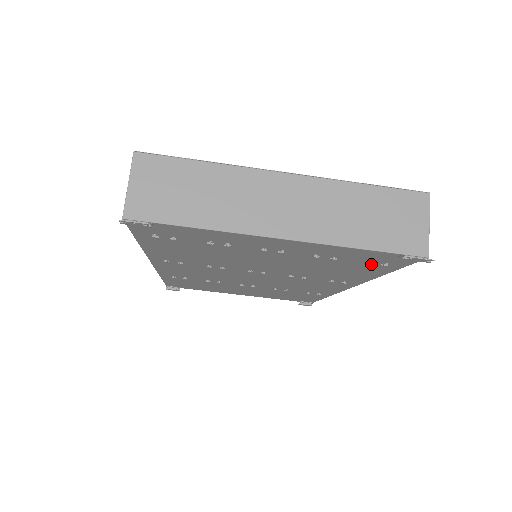
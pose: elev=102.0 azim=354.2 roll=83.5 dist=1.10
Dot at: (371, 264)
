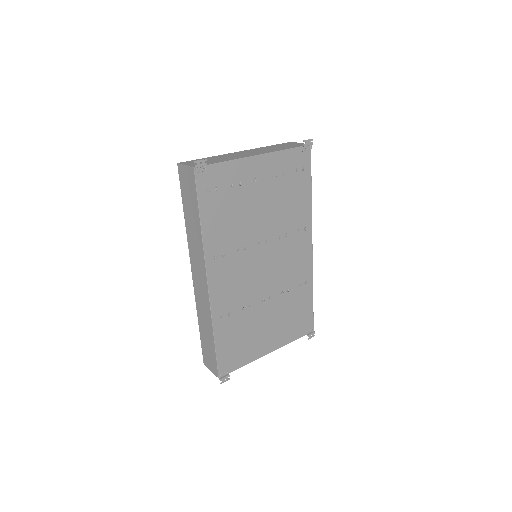
Dot at: (299, 174)
